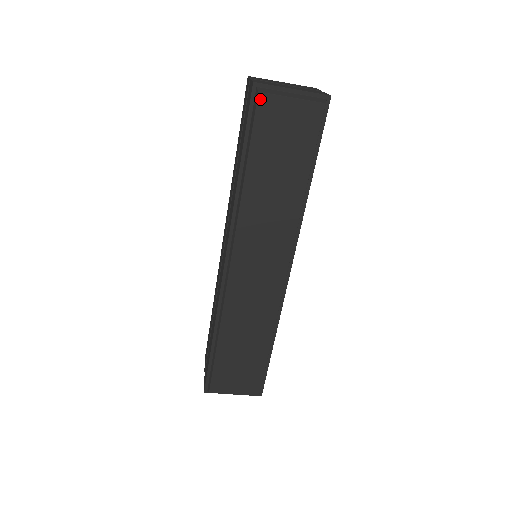
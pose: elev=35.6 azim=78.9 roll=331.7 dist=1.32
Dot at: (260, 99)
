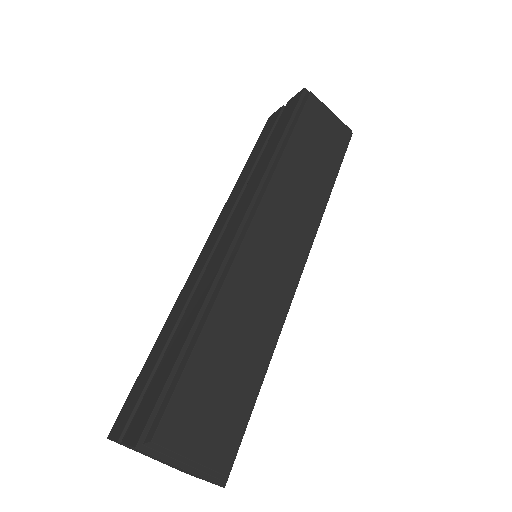
Dot at: (311, 97)
